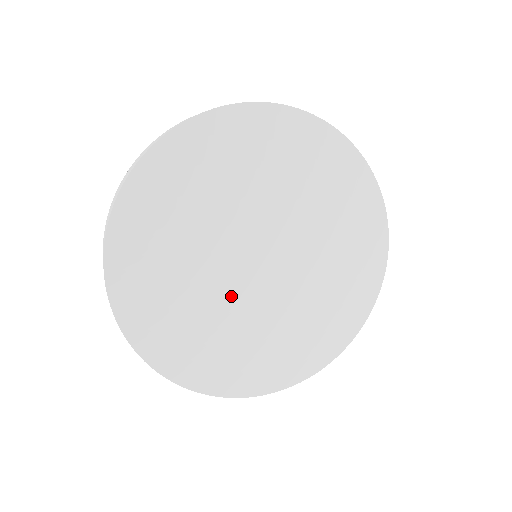
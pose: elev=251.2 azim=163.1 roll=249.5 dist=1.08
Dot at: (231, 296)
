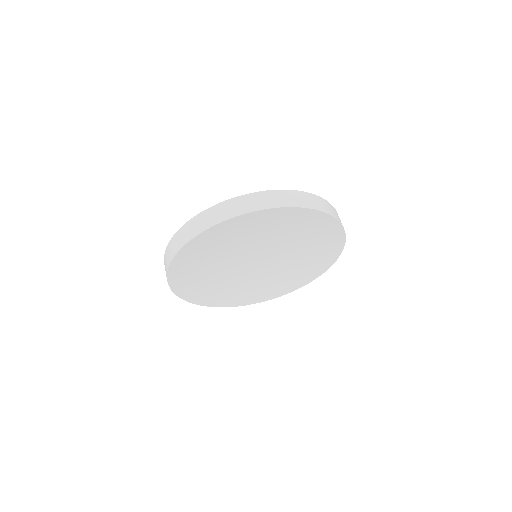
Dot at: (230, 269)
